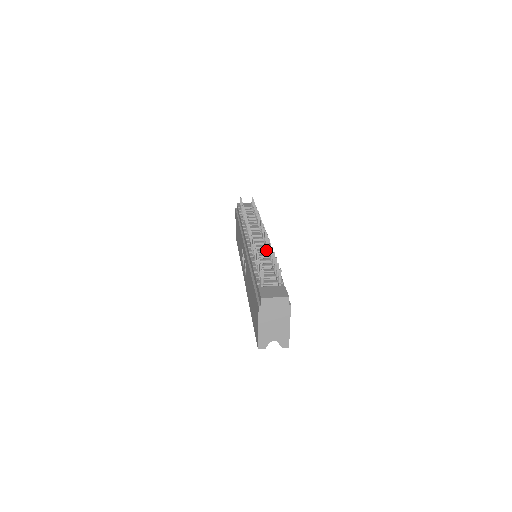
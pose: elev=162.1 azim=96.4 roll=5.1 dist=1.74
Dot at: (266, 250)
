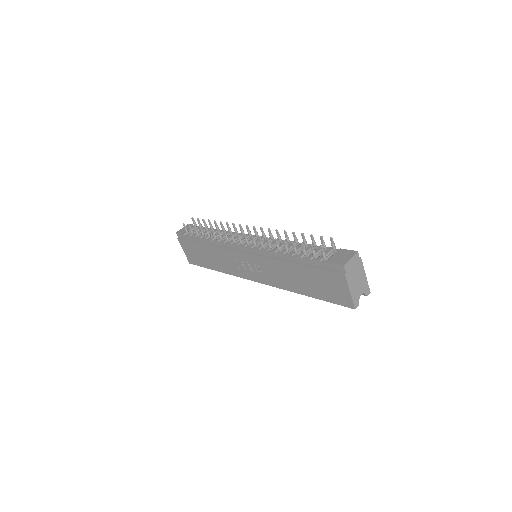
Dot at: occluded
